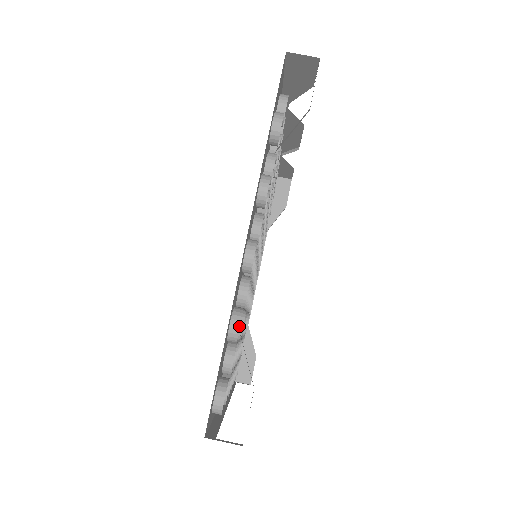
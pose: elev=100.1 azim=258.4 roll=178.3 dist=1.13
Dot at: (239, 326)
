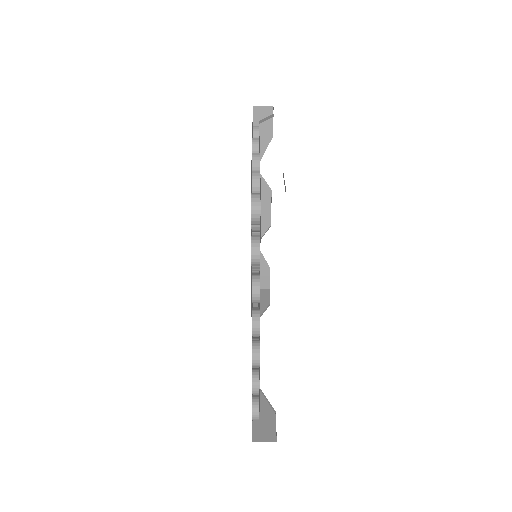
Dot at: (259, 172)
